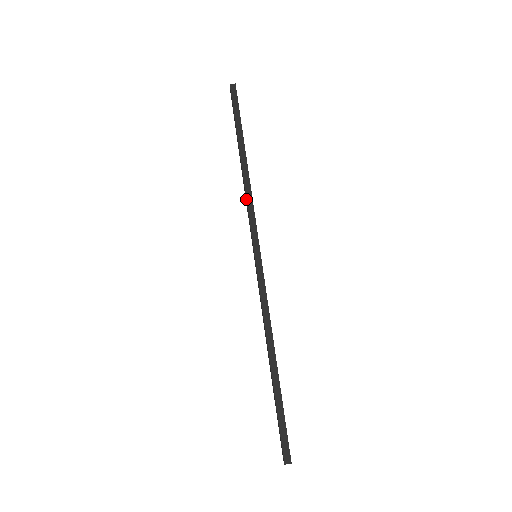
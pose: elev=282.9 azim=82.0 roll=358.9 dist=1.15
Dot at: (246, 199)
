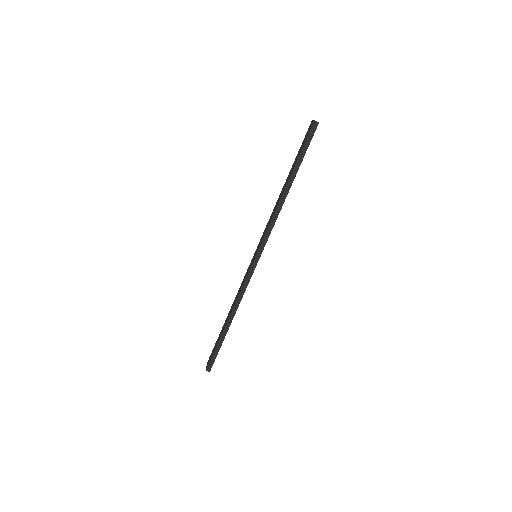
Dot at: (272, 219)
